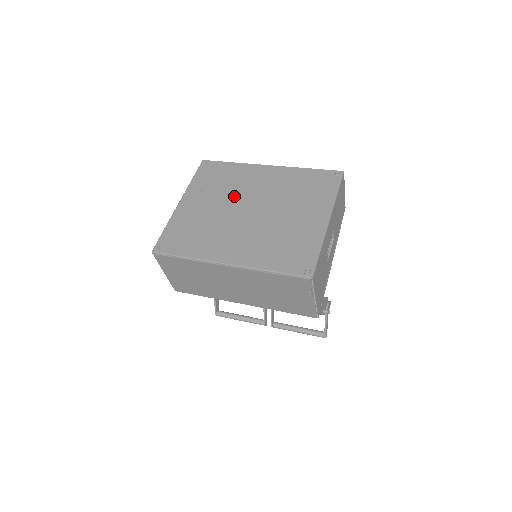
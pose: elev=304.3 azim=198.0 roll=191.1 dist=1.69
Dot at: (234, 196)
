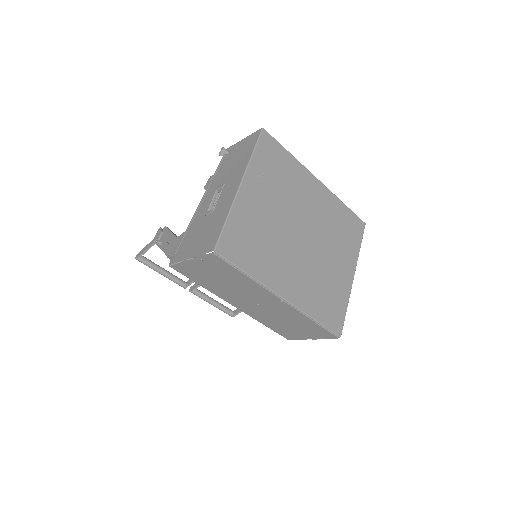
Dot at: (291, 207)
